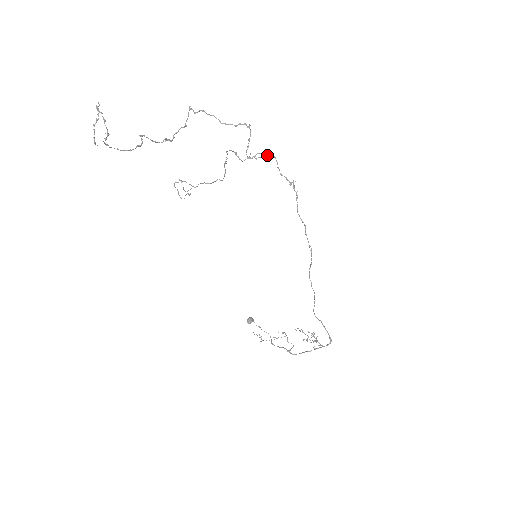
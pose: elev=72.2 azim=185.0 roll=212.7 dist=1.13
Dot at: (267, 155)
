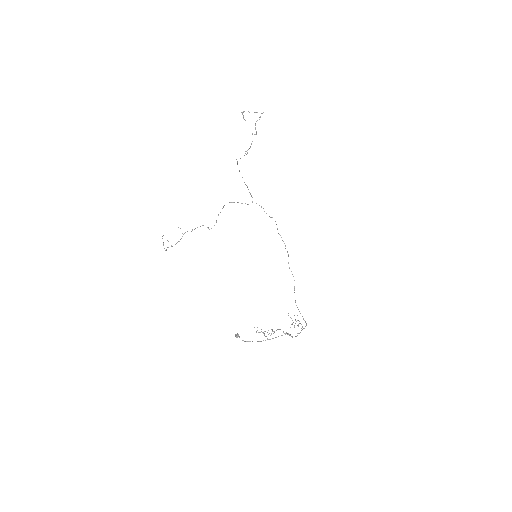
Dot at: occluded
